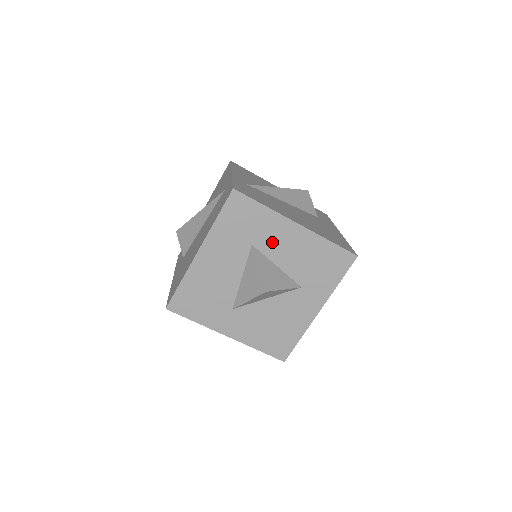
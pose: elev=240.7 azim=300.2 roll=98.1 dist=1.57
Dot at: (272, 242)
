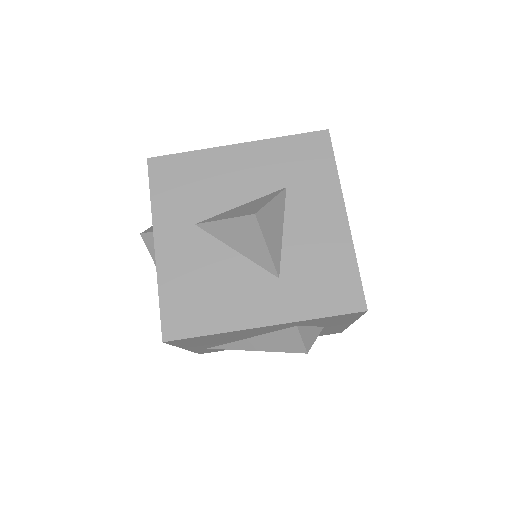
Dot at: (306, 205)
